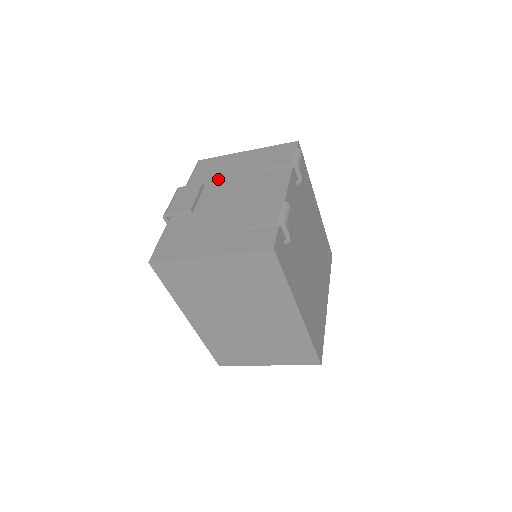
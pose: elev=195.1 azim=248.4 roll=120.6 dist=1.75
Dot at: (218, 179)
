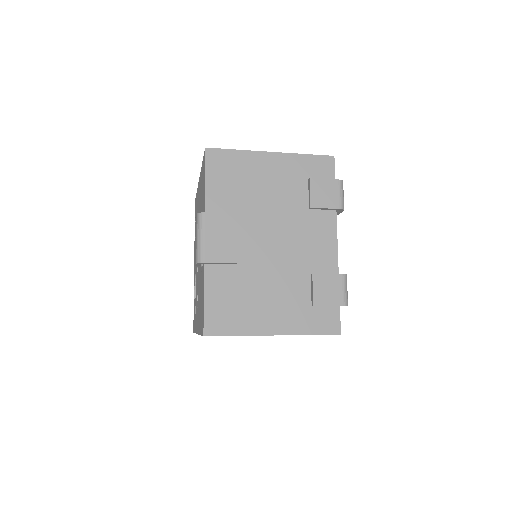
Dot at: (248, 202)
